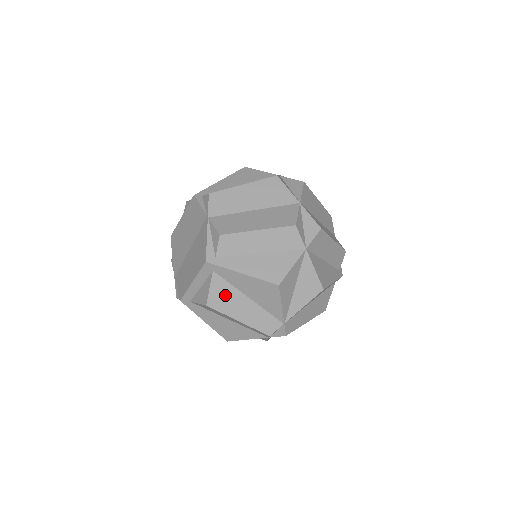
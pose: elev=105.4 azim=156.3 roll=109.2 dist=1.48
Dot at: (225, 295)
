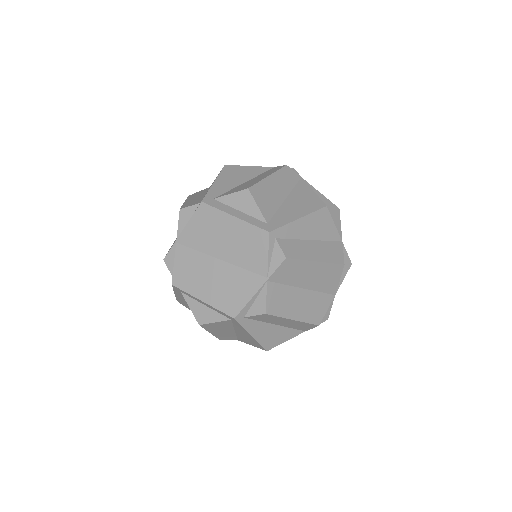
Dot at: (221, 326)
